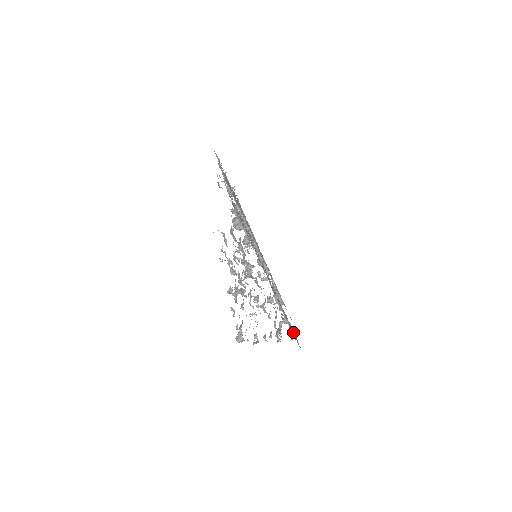
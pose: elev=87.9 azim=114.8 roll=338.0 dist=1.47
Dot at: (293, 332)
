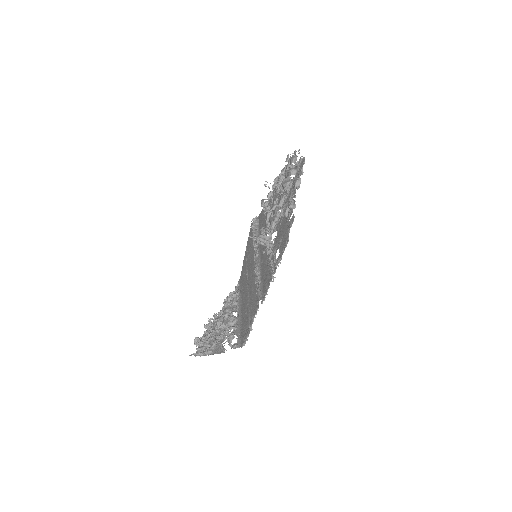
Dot at: occluded
